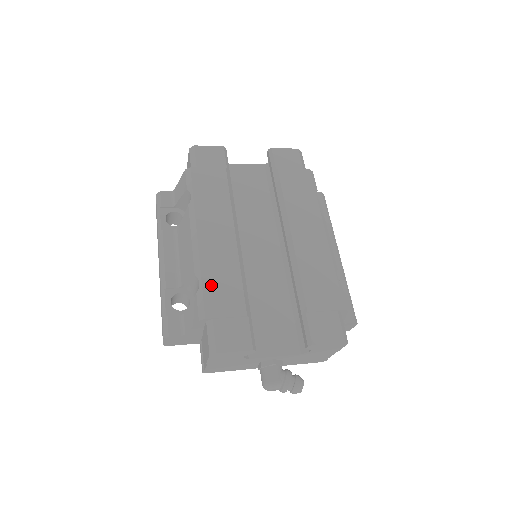
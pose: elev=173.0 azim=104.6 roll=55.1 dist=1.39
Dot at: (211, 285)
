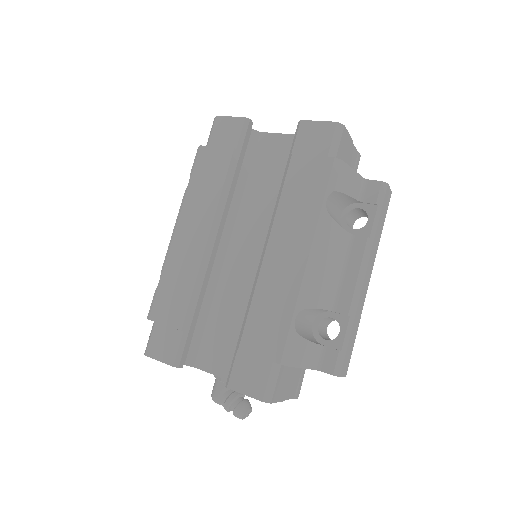
Dot at: (165, 287)
